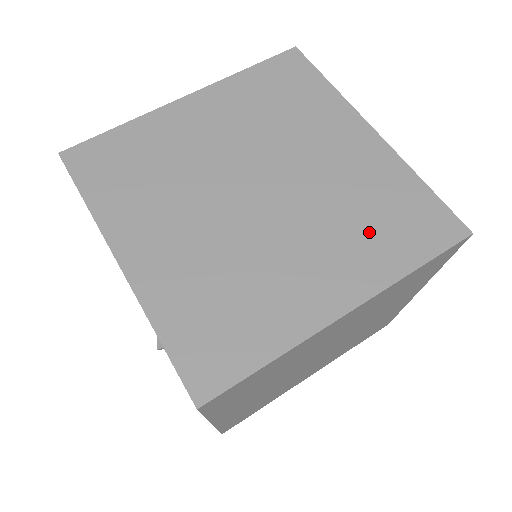
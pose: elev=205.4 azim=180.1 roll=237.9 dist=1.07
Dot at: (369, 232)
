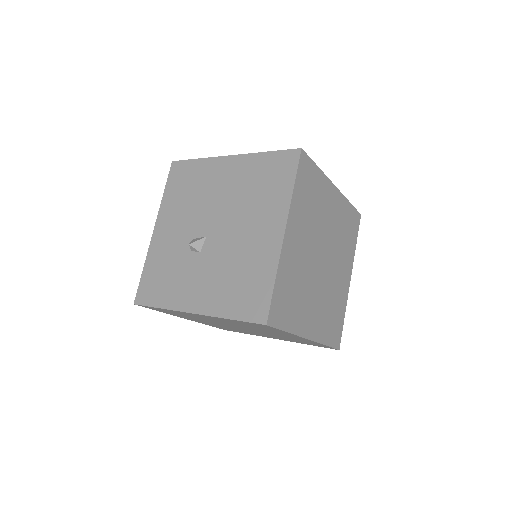
Dot at: (328, 317)
